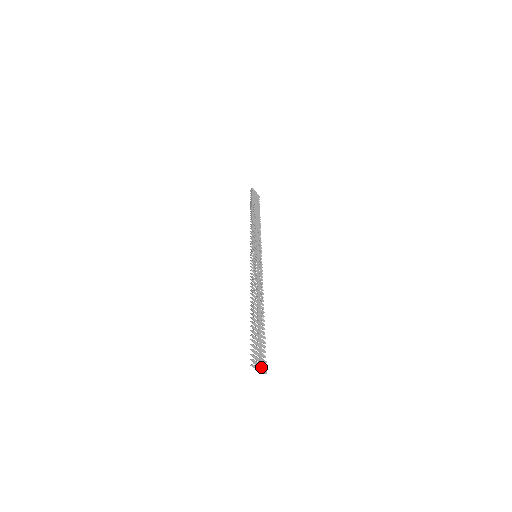
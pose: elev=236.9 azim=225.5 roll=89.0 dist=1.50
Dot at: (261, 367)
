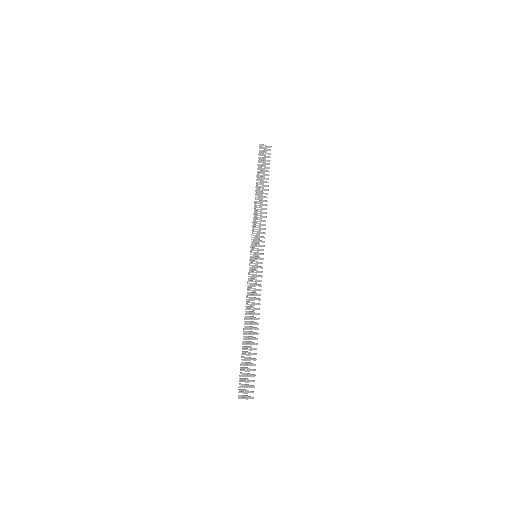
Dot at: (247, 396)
